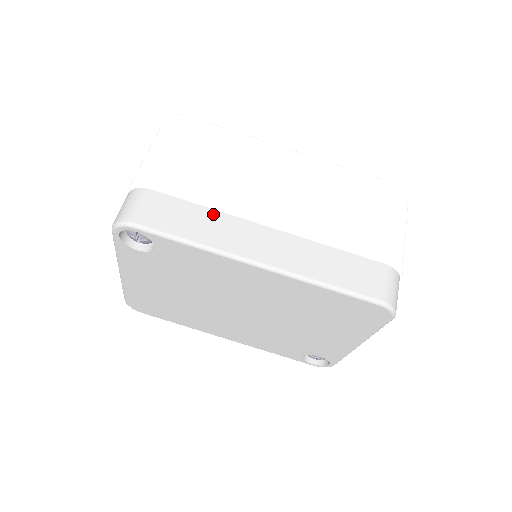
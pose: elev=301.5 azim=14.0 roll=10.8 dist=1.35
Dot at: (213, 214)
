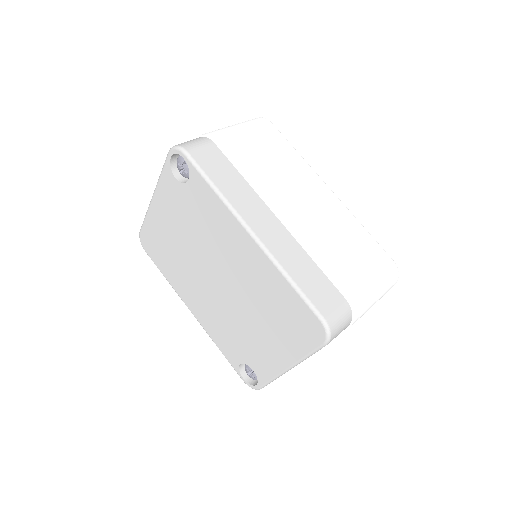
Dot at: (244, 183)
